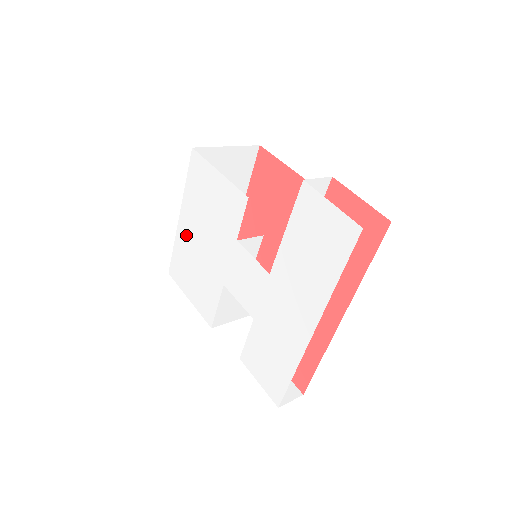
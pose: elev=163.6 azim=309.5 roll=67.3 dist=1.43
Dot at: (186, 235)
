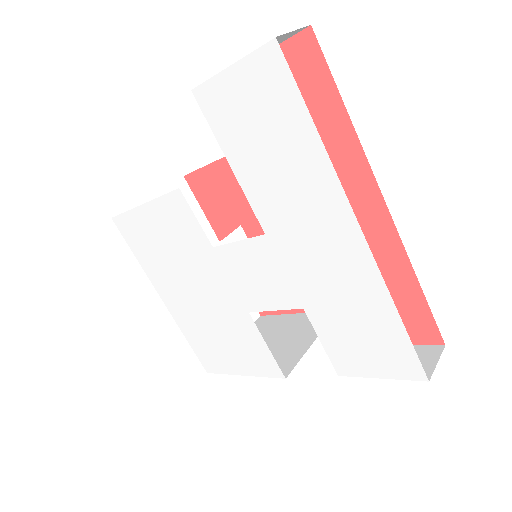
Dot at: (181, 310)
